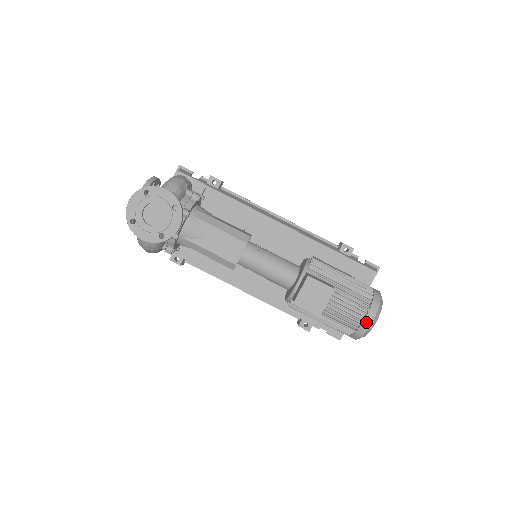
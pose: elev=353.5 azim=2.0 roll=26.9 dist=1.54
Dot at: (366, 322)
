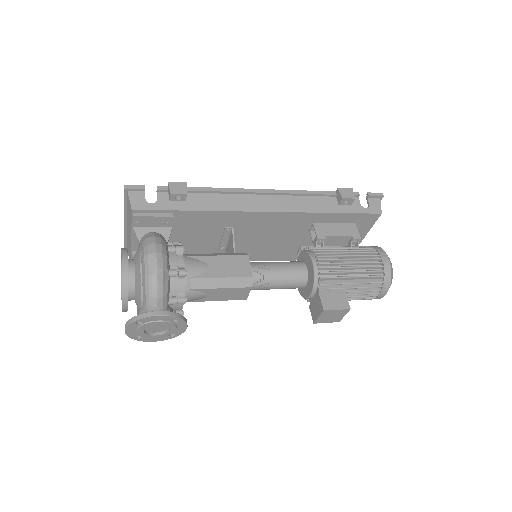
Dot at: (379, 297)
